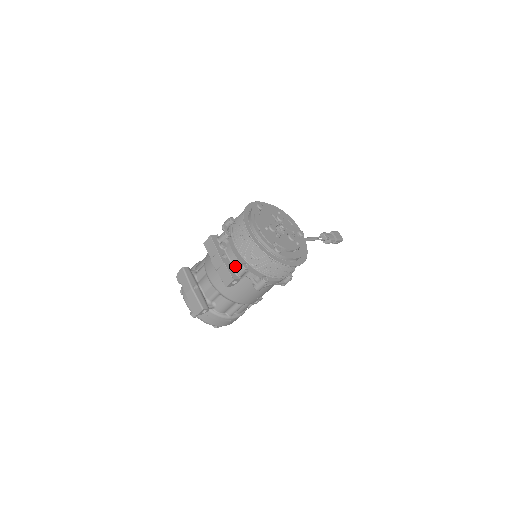
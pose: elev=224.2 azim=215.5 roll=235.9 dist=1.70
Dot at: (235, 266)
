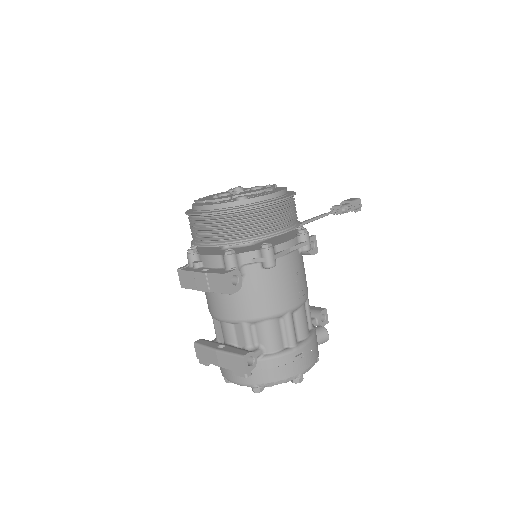
Dot at: (223, 266)
